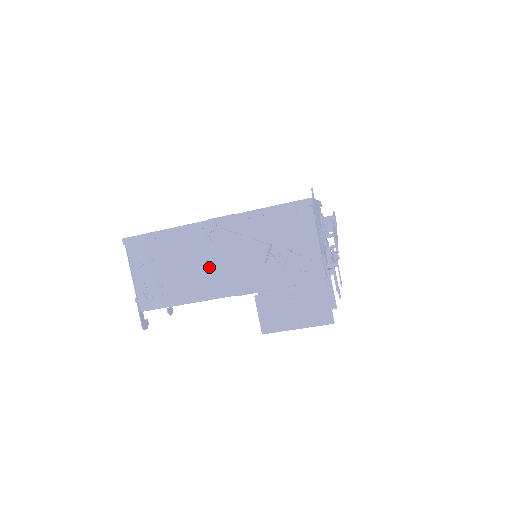
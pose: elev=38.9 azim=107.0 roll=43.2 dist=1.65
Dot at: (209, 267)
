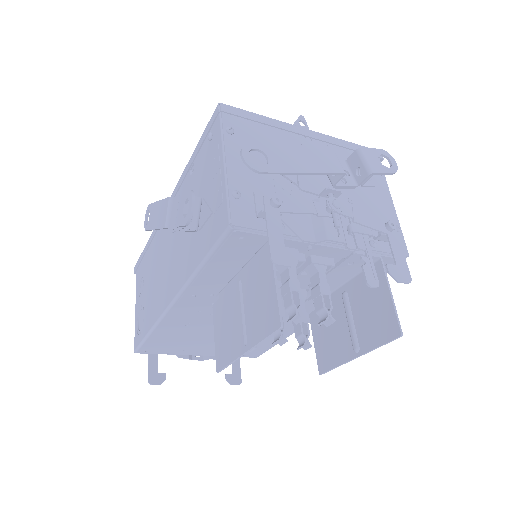
Dot at: (163, 270)
